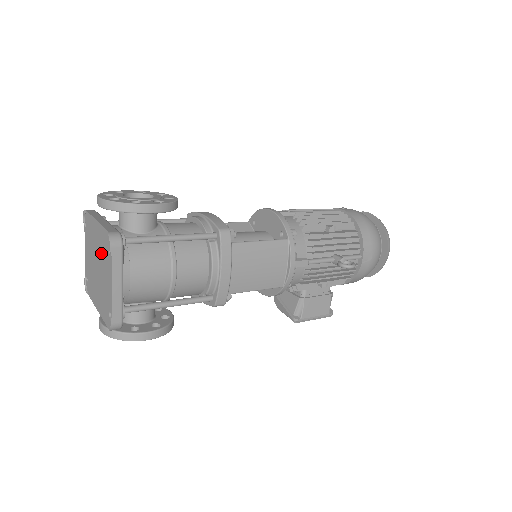
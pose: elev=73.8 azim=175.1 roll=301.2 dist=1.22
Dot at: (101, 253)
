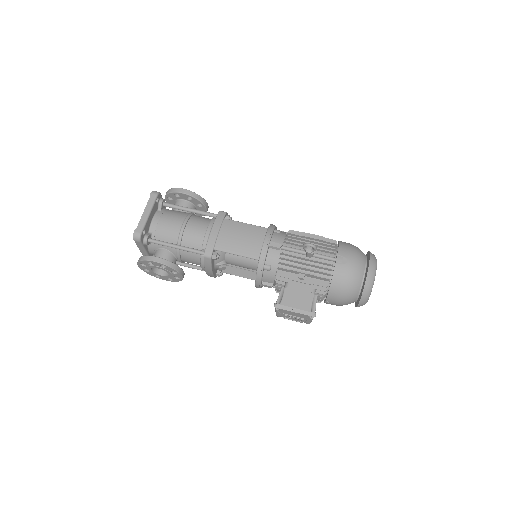
Dot at: occluded
